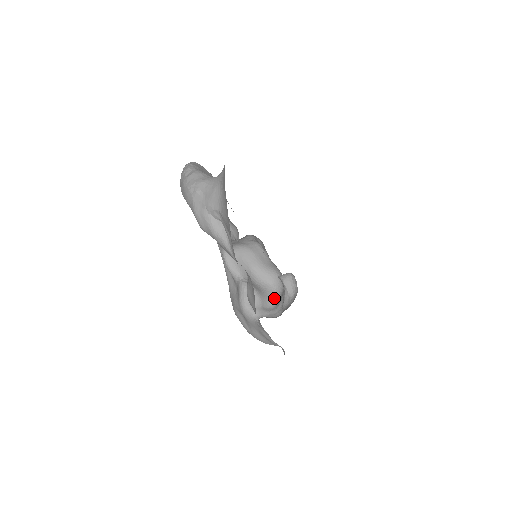
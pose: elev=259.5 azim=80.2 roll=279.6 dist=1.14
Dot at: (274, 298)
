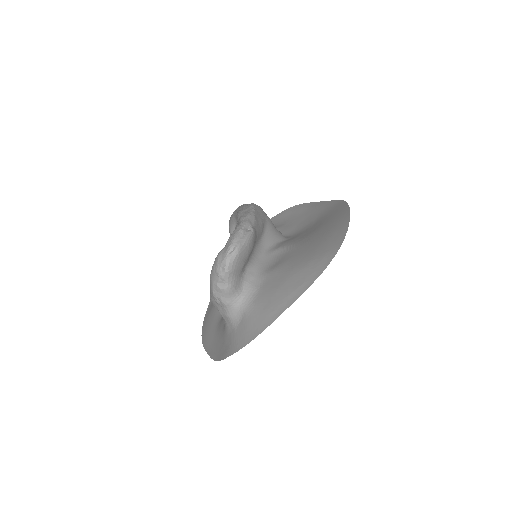
Dot at: occluded
